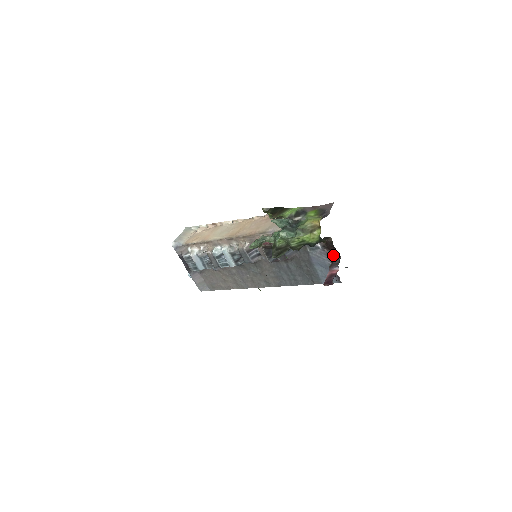
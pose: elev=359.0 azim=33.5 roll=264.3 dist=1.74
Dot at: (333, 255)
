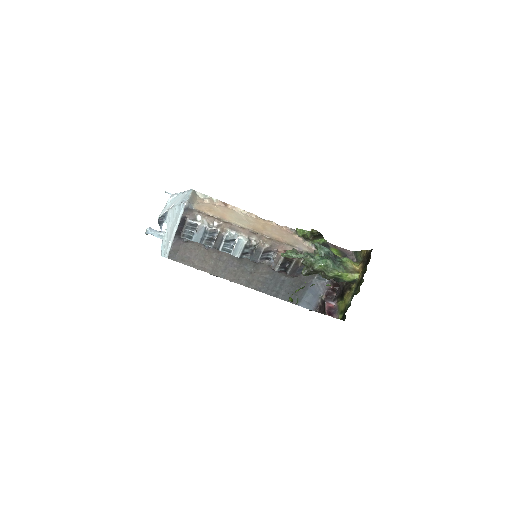
Dot at: (331, 290)
